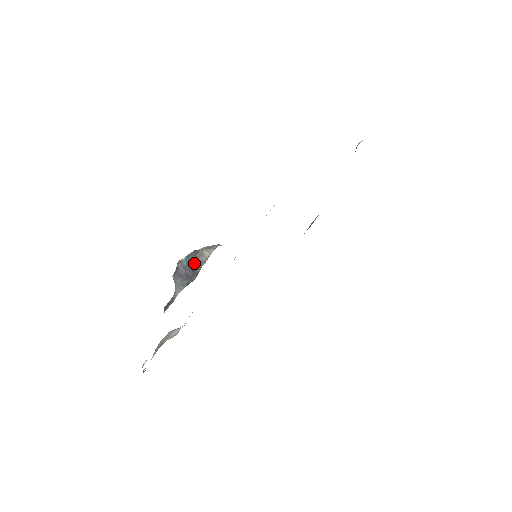
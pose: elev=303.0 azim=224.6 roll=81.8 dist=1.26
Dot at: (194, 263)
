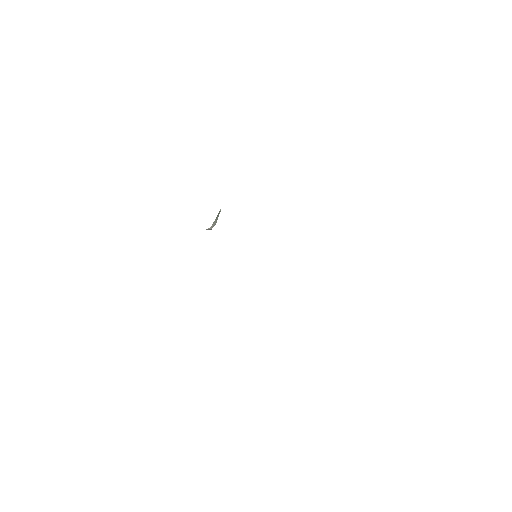
Dot at: occluded
